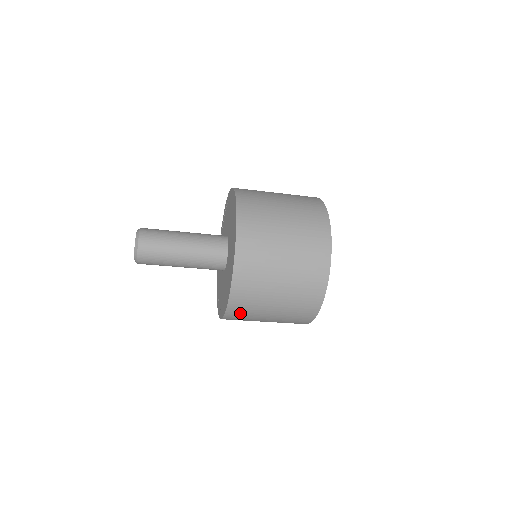
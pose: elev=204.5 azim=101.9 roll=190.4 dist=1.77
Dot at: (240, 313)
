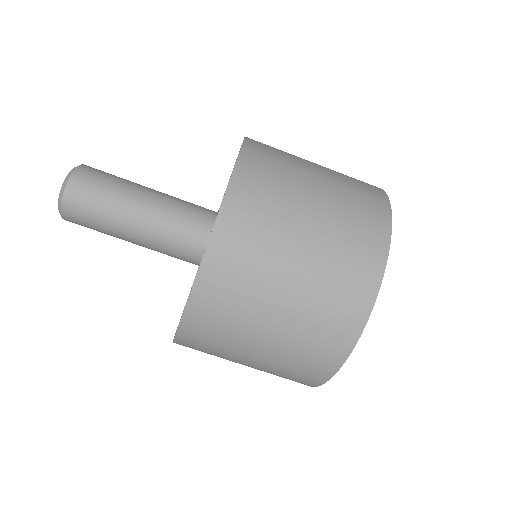
Dot at: (239, 244)
